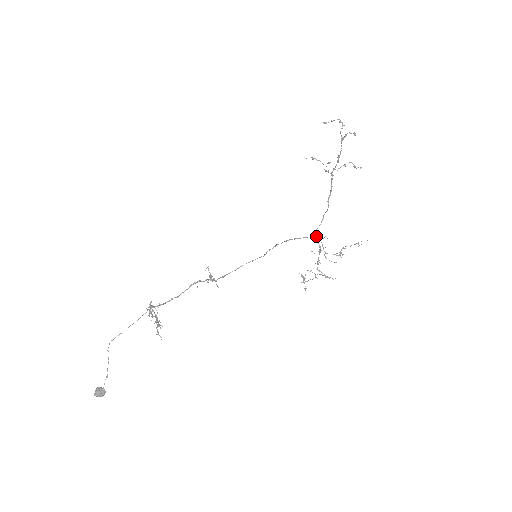
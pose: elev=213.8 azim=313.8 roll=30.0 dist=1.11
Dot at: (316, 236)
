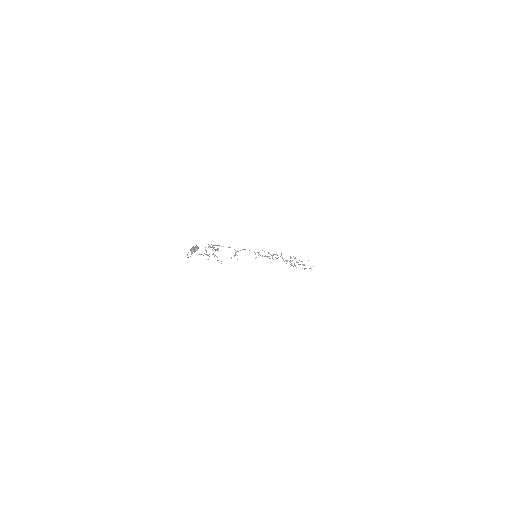
Dot at: (284, 261)
